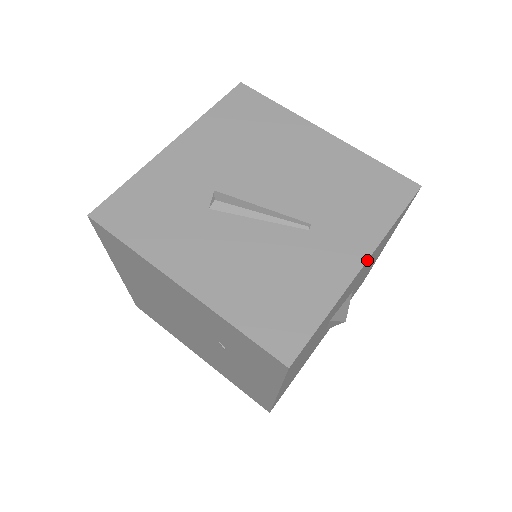
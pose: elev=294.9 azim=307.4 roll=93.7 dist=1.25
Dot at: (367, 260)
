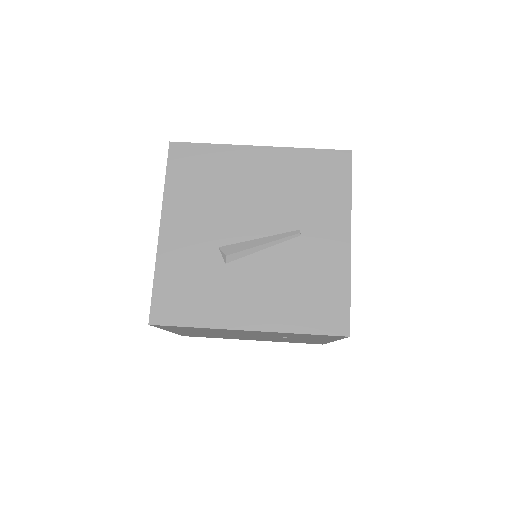
Dot at: occluded
